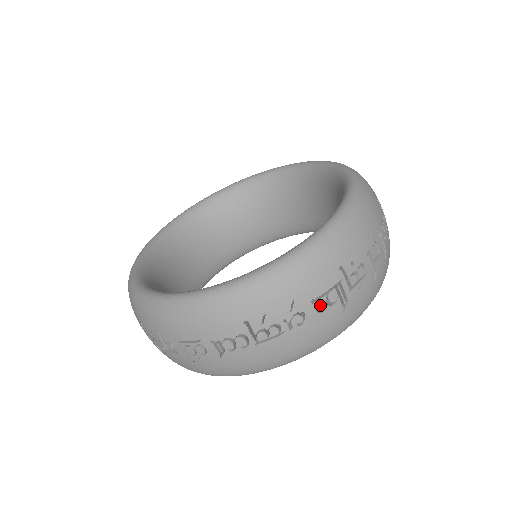
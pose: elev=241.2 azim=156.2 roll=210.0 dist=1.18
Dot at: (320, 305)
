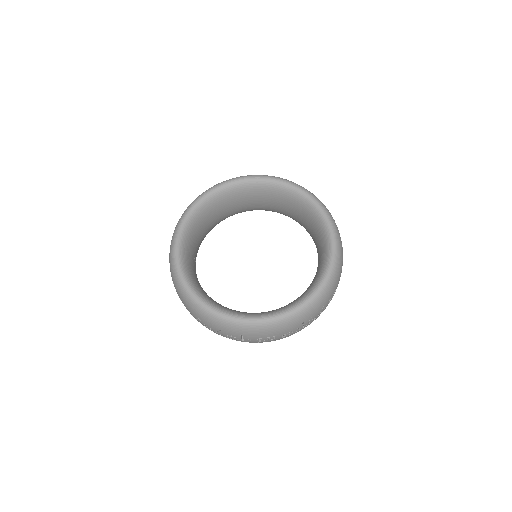
Dot at: occluded
